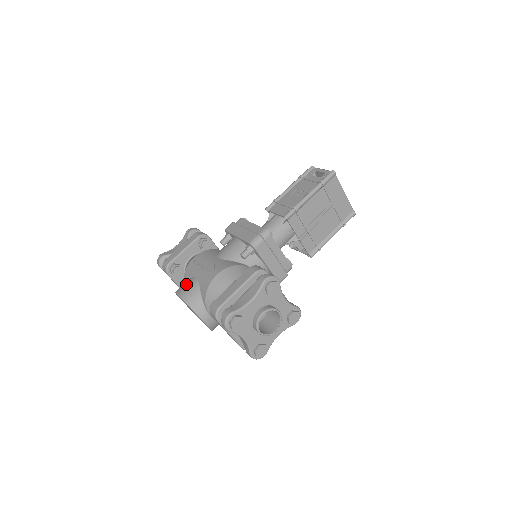
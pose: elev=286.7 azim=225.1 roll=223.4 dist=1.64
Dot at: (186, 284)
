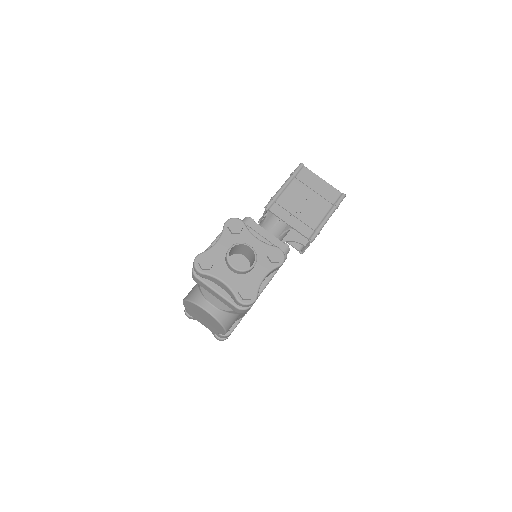
Dot at: occluded
